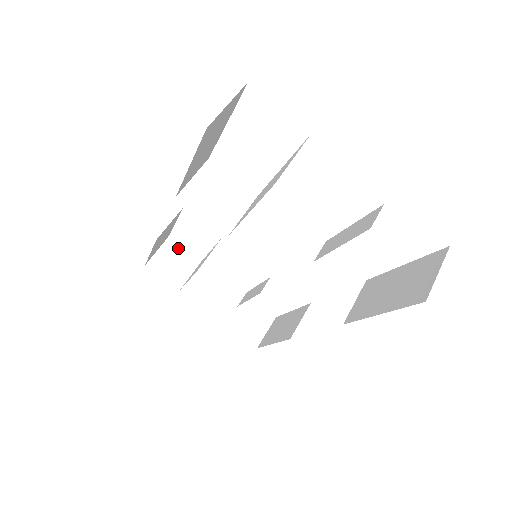
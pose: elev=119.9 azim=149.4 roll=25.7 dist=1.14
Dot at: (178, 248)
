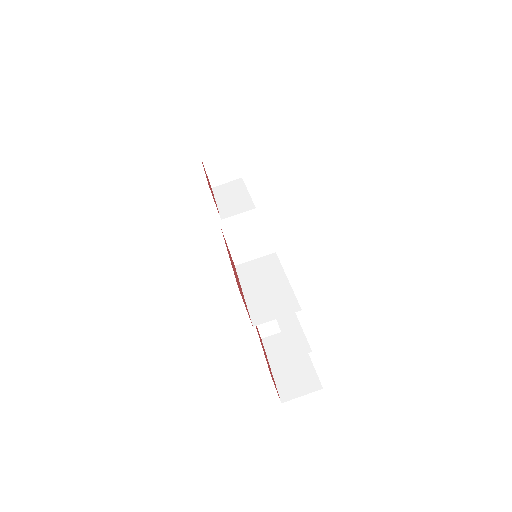
Dot at: (233, 158)
